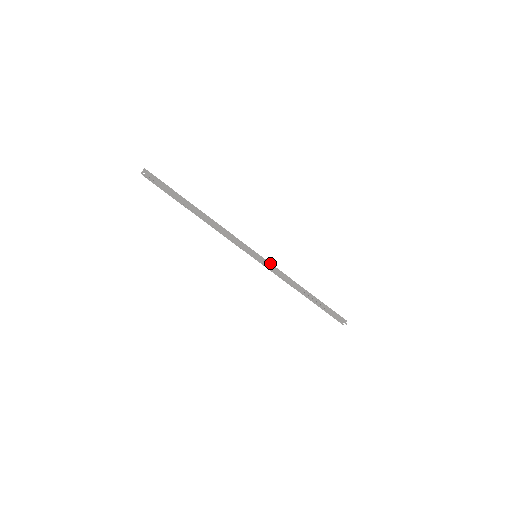
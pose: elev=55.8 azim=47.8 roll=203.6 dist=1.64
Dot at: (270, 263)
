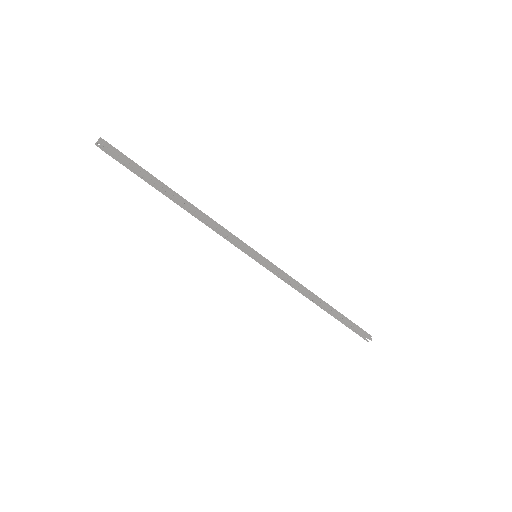
Dot at: (274, 265)
